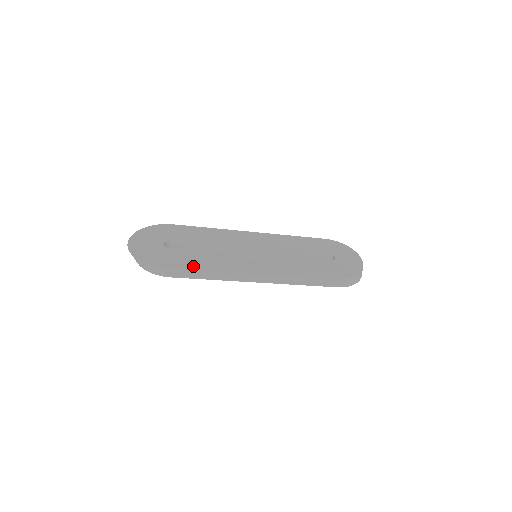
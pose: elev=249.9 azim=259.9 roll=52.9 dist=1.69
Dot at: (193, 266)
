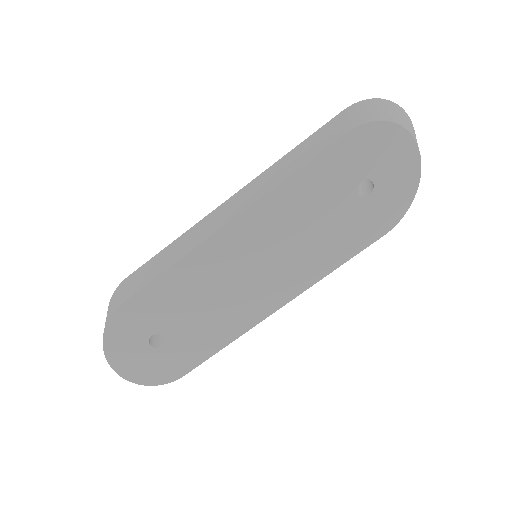
Dot at: (209, 353)
